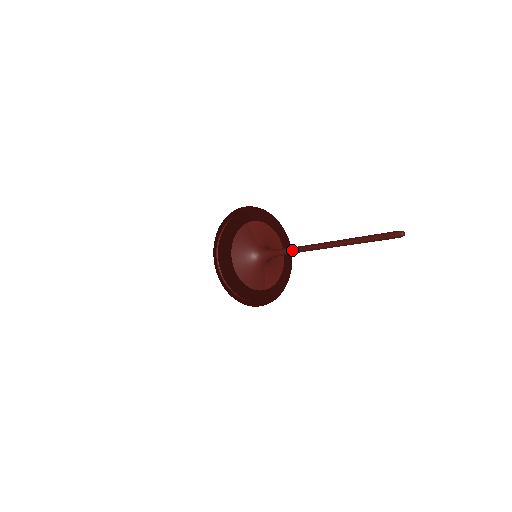
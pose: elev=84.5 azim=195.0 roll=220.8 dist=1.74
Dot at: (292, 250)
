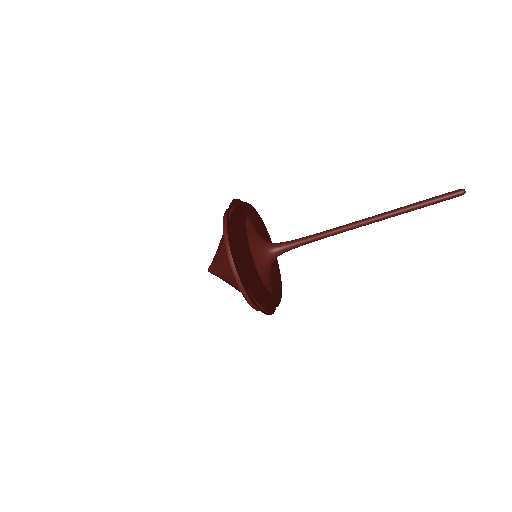
Dot at: (319, 237)
